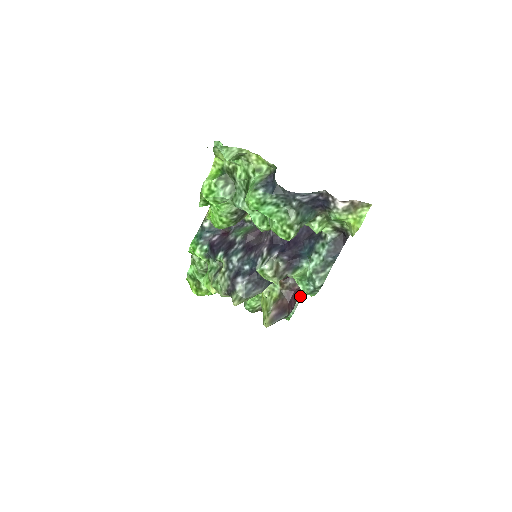
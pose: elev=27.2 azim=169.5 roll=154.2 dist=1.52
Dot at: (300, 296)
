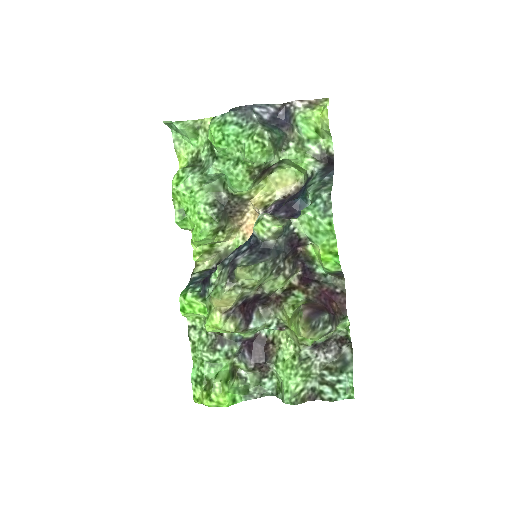
Dot at: (338, 307)
